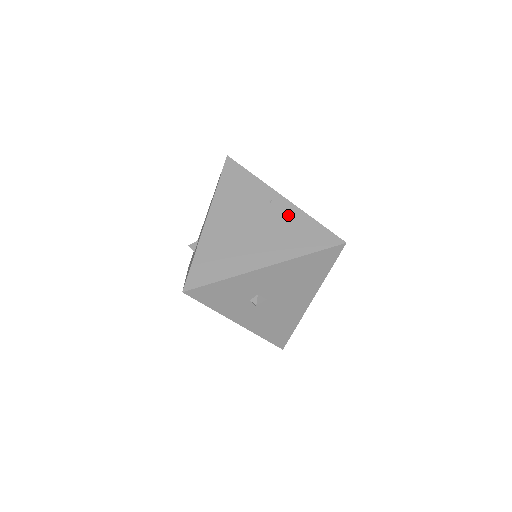
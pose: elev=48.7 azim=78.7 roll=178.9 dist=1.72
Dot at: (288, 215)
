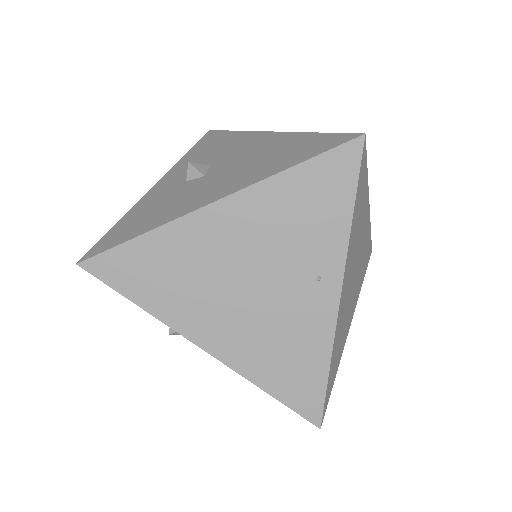
Dot at: (311, 323)
